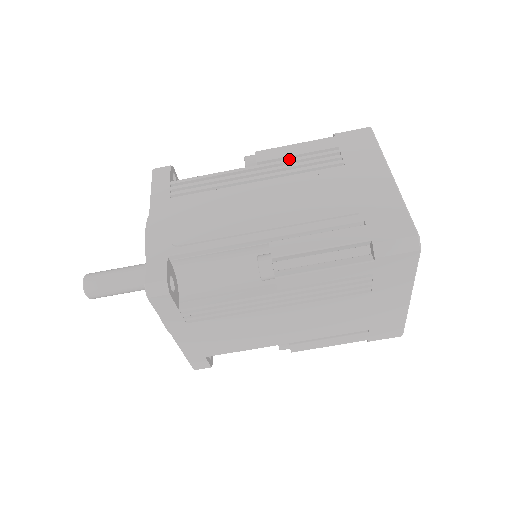
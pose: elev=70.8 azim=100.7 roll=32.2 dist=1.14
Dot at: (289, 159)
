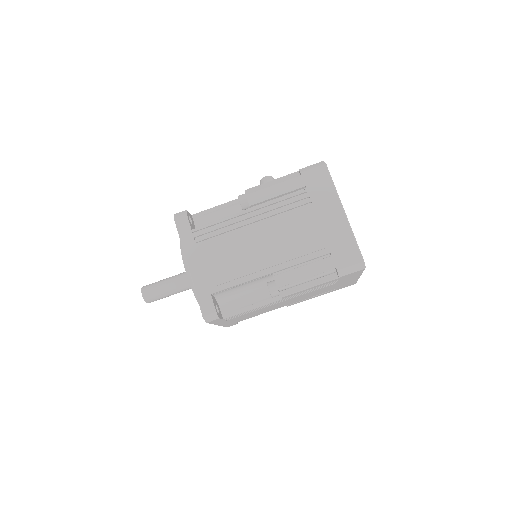
Dot at: (272, 201)
